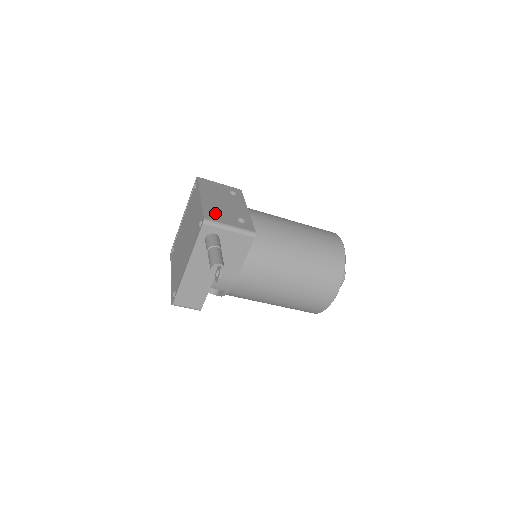
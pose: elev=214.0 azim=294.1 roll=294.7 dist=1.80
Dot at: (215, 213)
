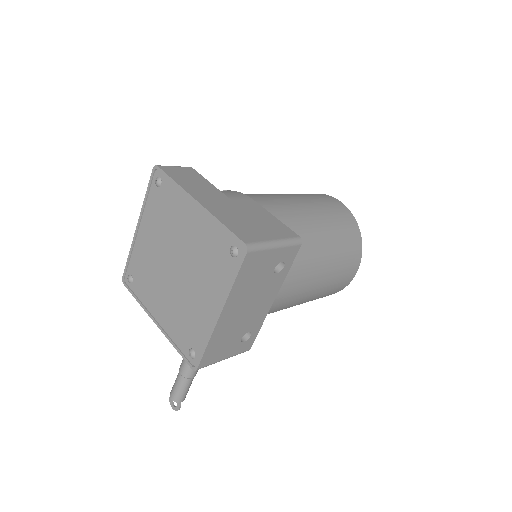
Dot at: (219, 347)
